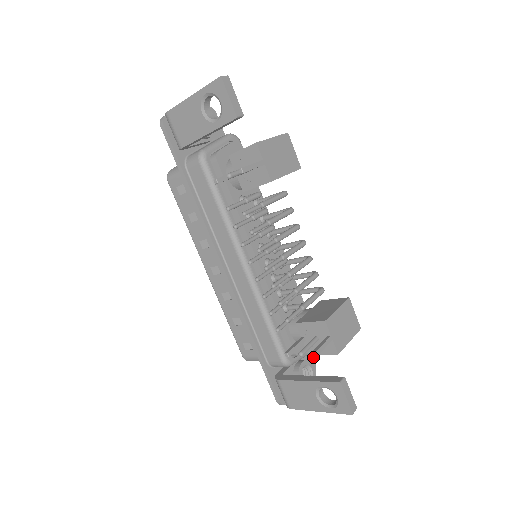
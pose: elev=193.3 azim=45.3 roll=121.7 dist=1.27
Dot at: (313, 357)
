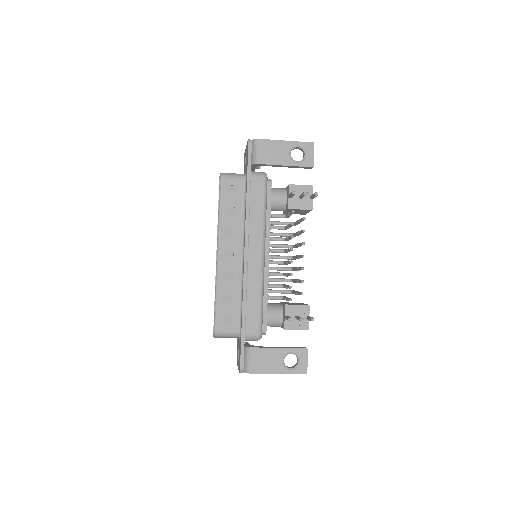
Dot at: occluded
